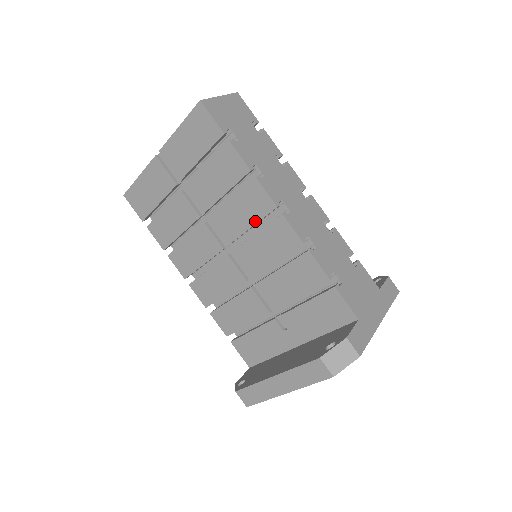
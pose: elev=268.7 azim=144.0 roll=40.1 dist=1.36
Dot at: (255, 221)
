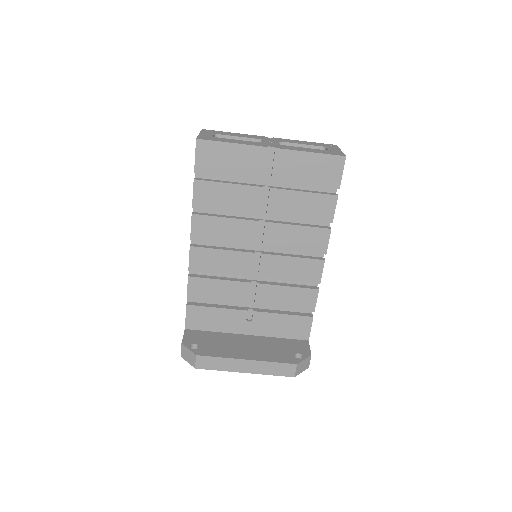
Dot at: (302, 250)
